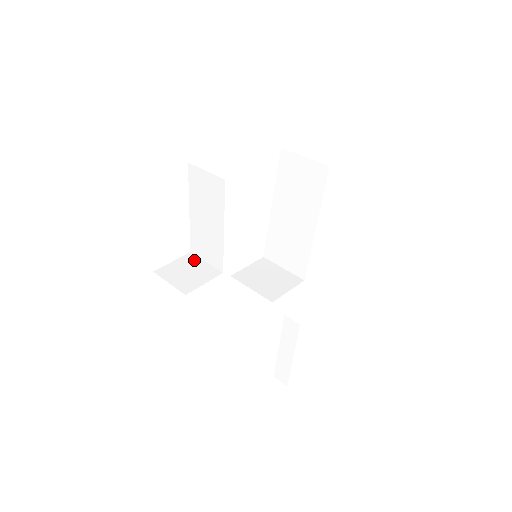
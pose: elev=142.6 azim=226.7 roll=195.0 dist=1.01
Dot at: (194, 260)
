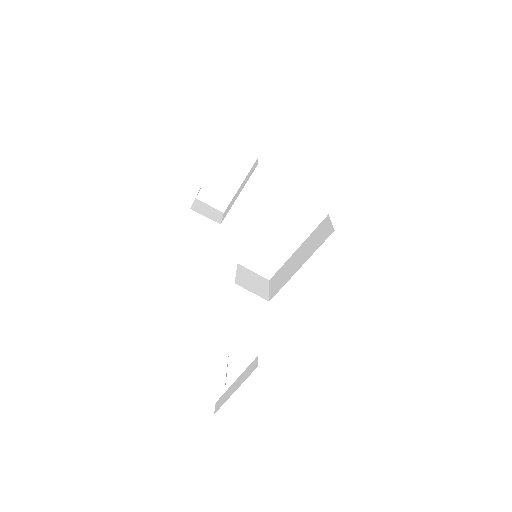
Dot at: (219, 214)
